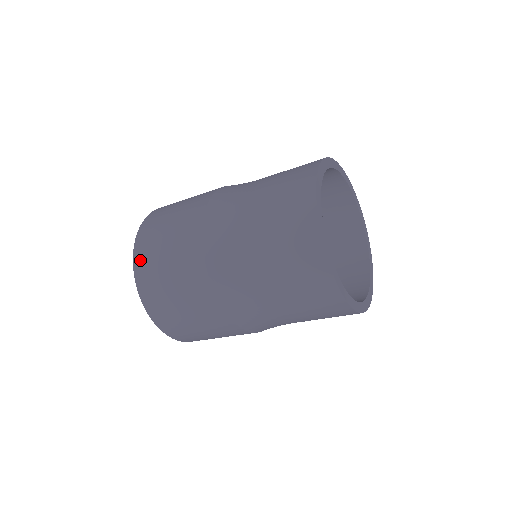
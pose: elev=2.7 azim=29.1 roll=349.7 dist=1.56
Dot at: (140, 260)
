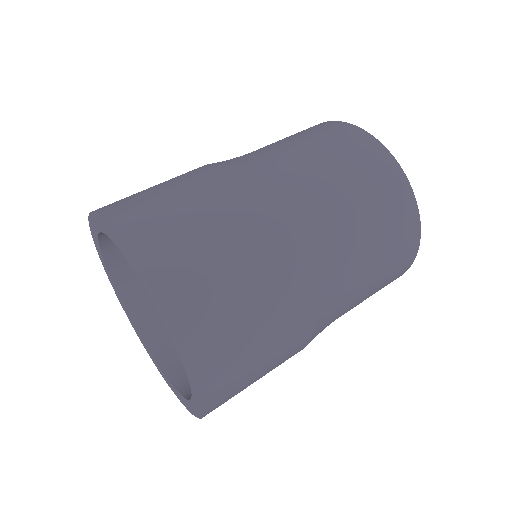
Dot at: (129, 223)
